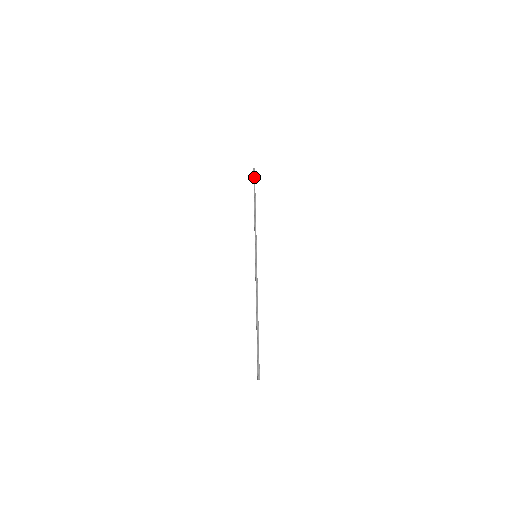
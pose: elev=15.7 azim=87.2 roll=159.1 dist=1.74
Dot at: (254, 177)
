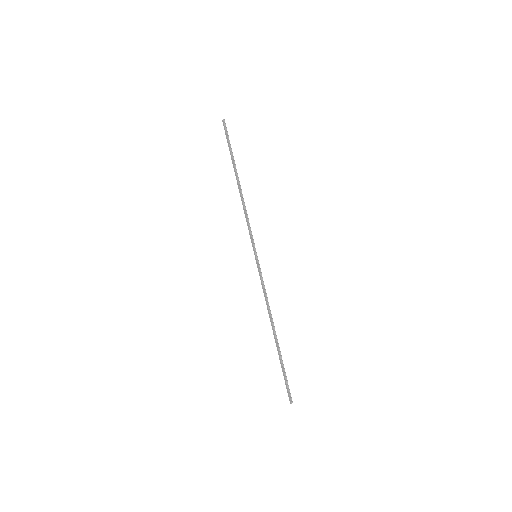
Dot at: (227, 135)
